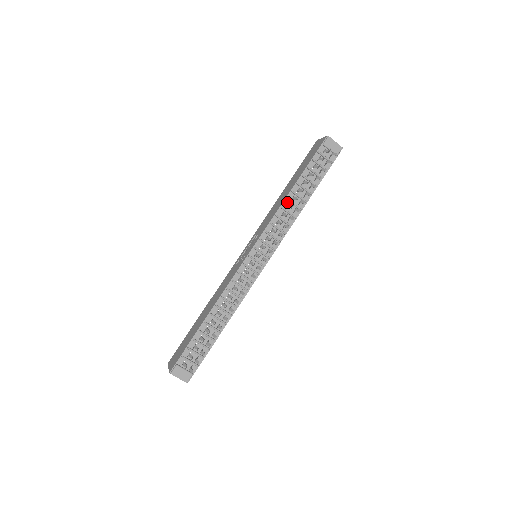
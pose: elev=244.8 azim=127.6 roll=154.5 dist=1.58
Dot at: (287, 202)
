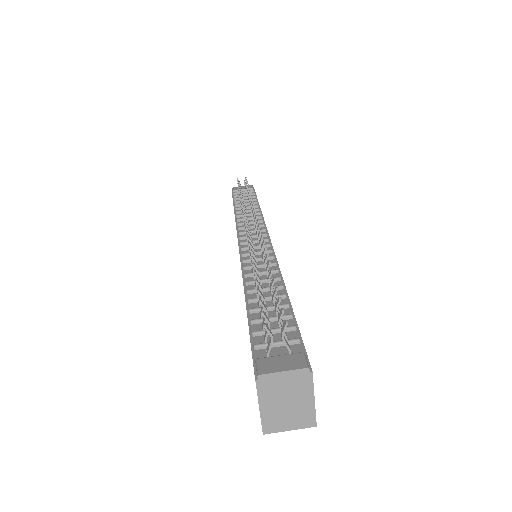
Dot at: (239, 214)
